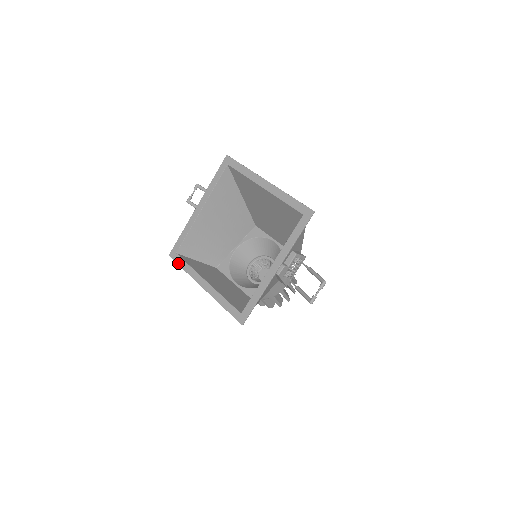
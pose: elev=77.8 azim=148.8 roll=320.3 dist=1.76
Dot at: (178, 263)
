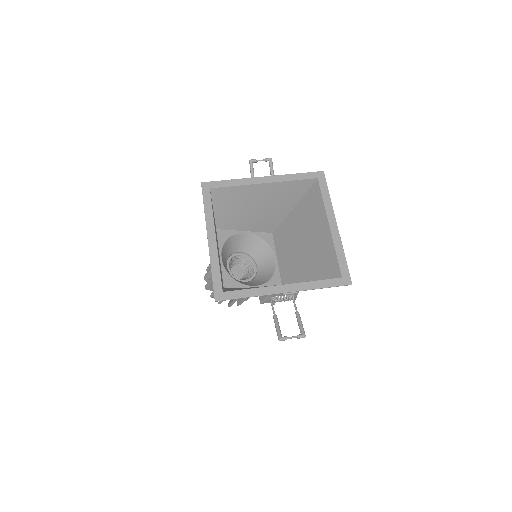
Dot at: (204, 197)
